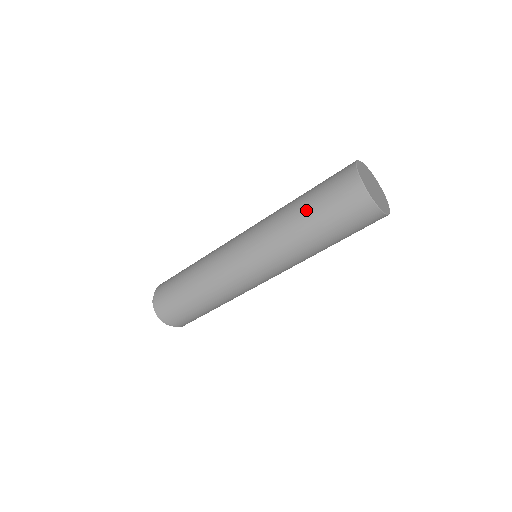
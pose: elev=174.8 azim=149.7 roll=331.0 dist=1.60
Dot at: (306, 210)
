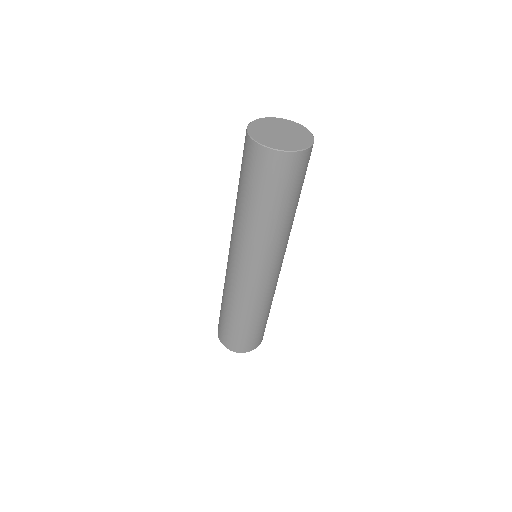
Dot at: (240, 194)
